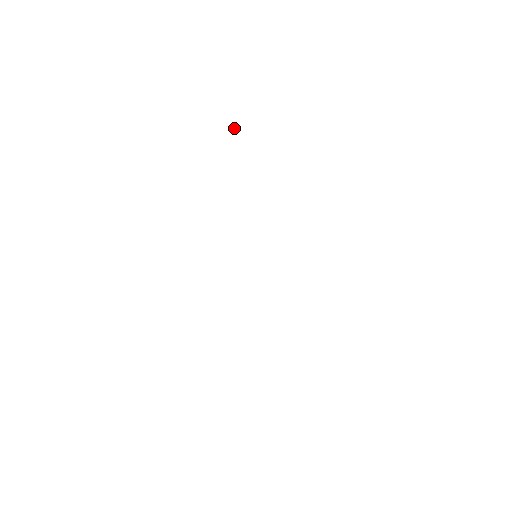
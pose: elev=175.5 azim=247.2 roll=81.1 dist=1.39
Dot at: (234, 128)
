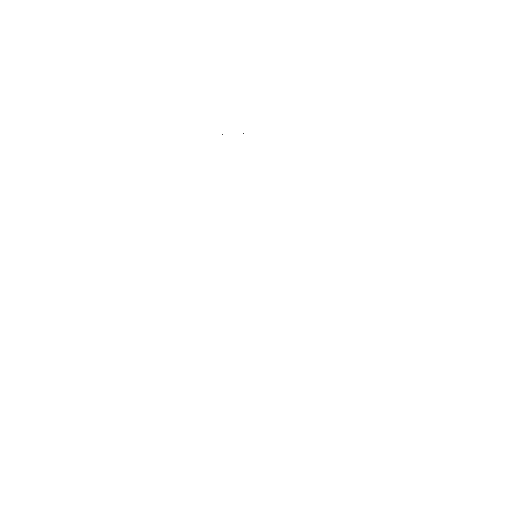
Dot at: occluded
